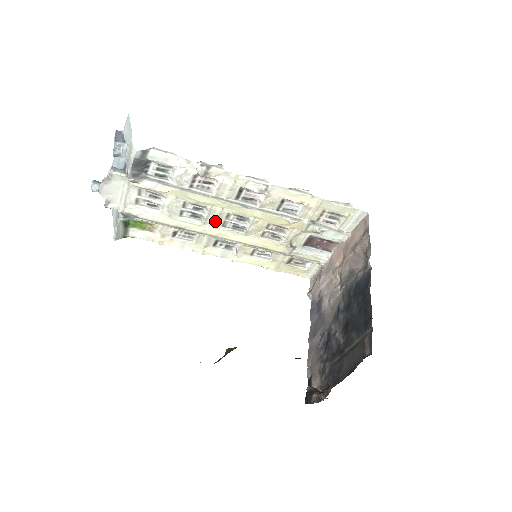
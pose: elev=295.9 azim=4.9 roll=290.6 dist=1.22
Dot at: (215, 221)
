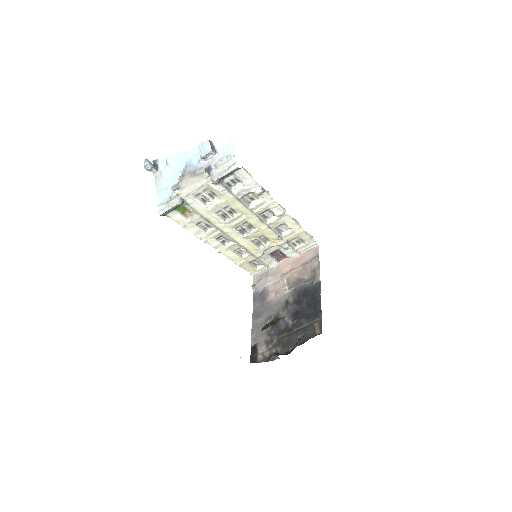
Dot at: (235, 224)
